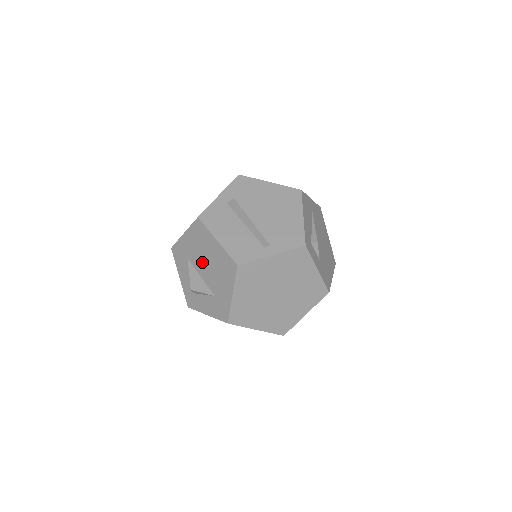
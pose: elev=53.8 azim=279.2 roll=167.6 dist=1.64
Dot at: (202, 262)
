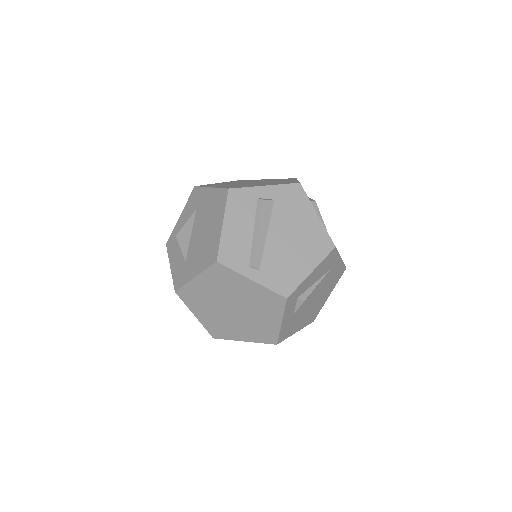
Dot at: (201, 225)
